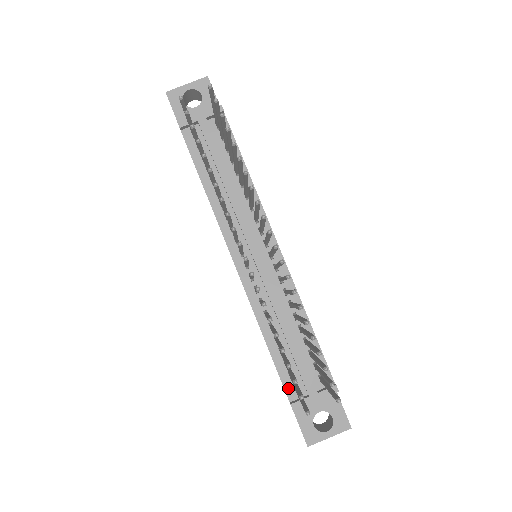
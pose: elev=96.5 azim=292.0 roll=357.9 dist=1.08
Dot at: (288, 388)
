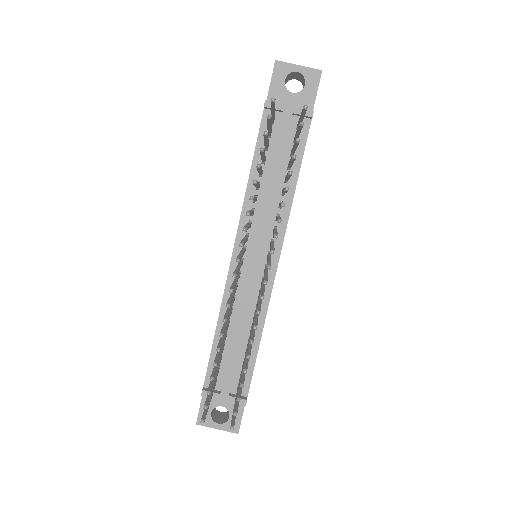
Dot at: (209, 376)
